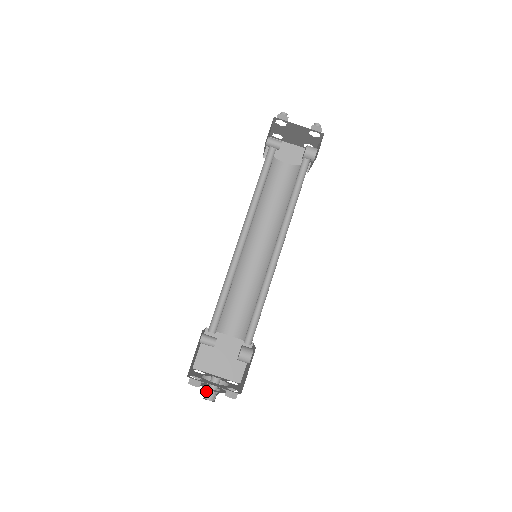
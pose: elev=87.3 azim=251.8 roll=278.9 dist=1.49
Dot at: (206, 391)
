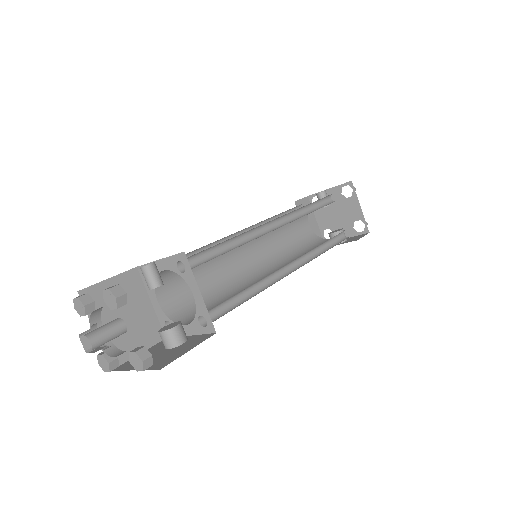
Dot at: (88, 330)
